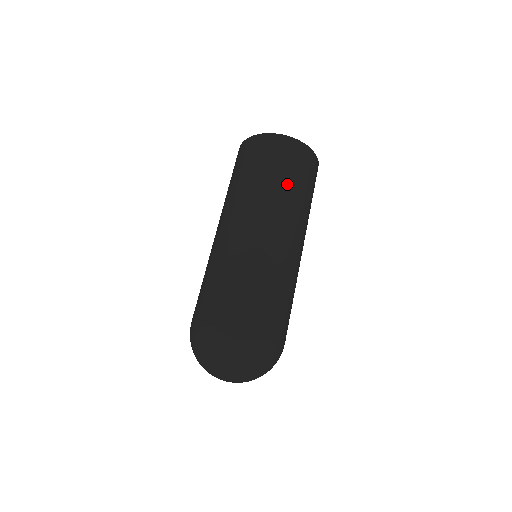
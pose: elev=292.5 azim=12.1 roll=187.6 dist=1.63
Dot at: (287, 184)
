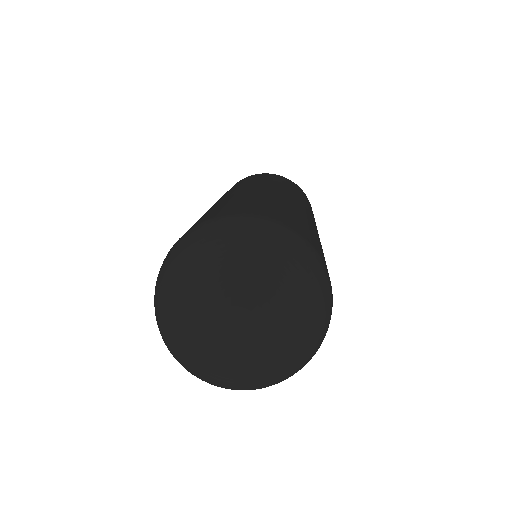
Dot at: (298, 193)
